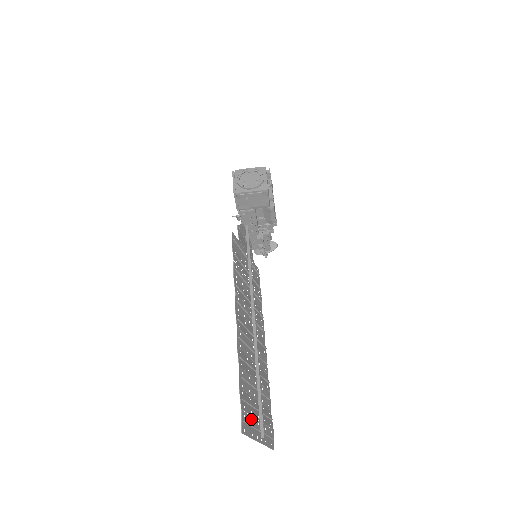
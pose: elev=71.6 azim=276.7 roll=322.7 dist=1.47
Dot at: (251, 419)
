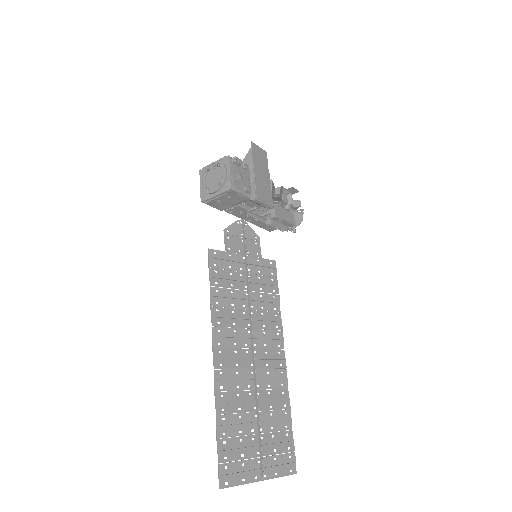
Dot at: (241, 464)
